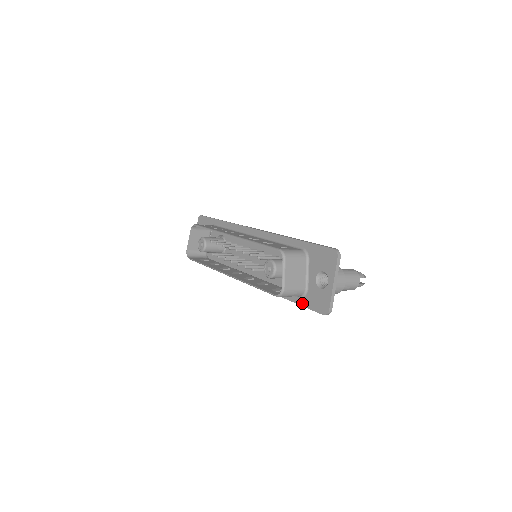
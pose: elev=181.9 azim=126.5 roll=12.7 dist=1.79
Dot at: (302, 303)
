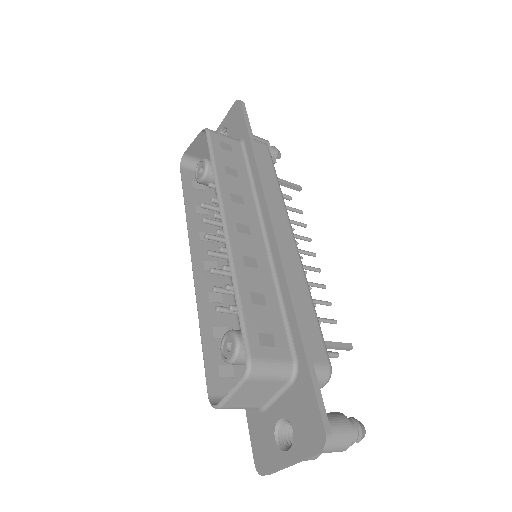
Dot at: (248, 411)
